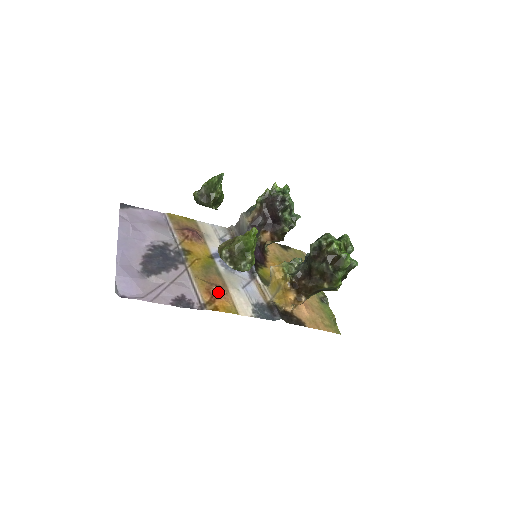
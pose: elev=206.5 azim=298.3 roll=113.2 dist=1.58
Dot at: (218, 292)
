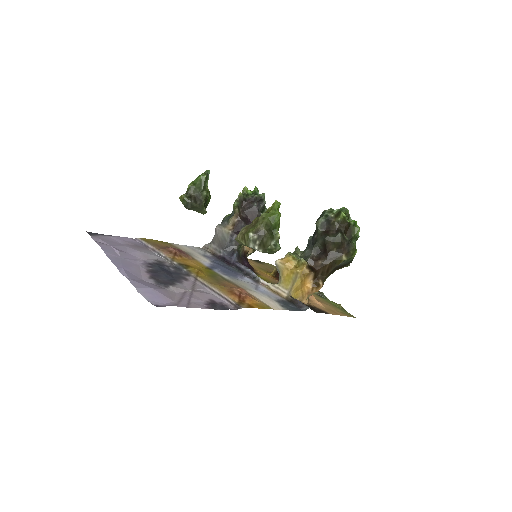
Dot at: (242, 292)
